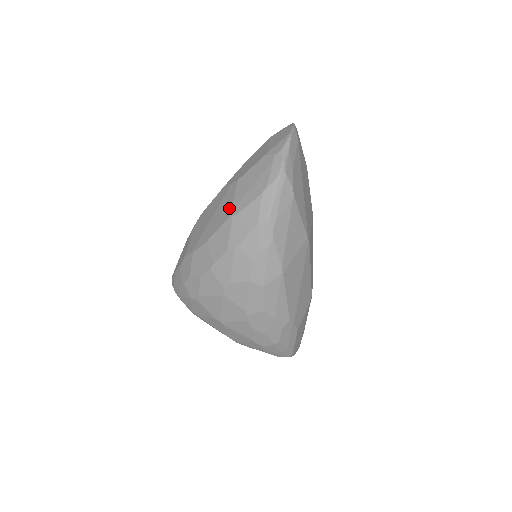
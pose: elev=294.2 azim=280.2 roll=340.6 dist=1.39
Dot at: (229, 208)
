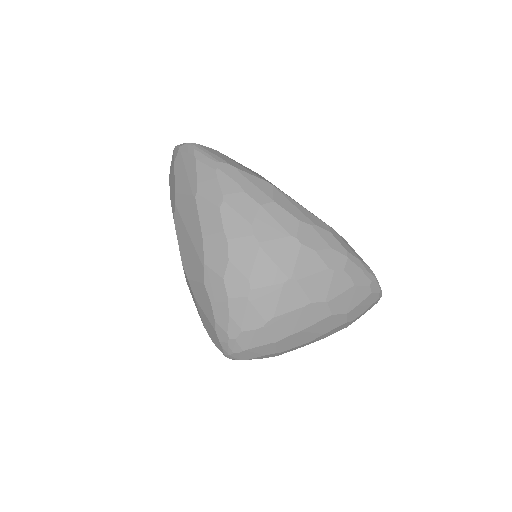
Dot at: (189, 200)
